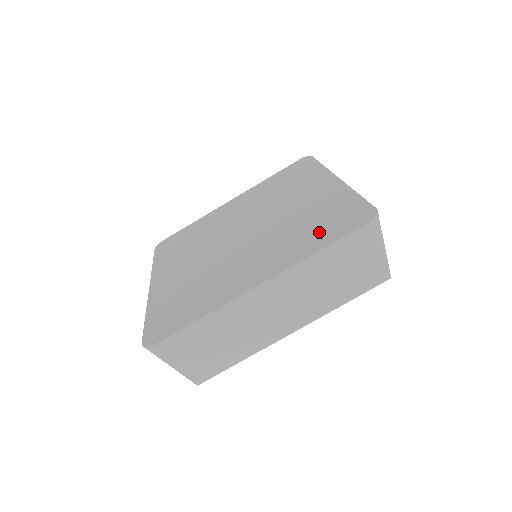
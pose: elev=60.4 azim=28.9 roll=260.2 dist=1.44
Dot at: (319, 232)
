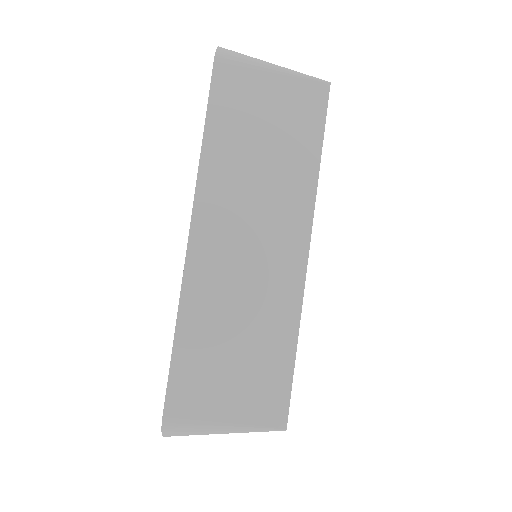
Dot at: occluded
